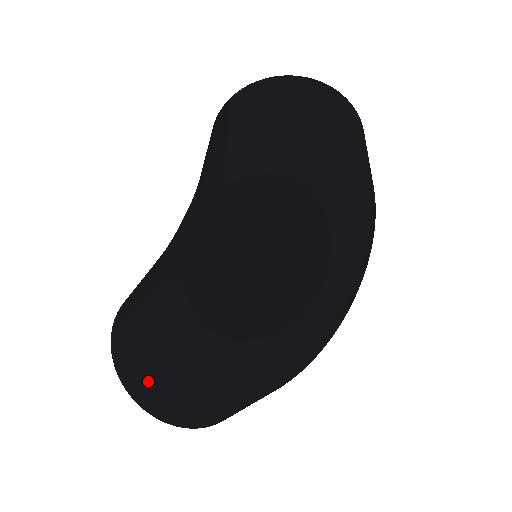
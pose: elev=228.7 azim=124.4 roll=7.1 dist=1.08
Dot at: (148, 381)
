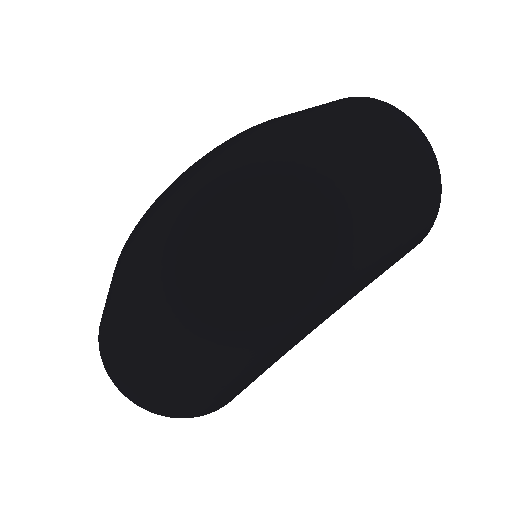
Dot at: (103, 317)
